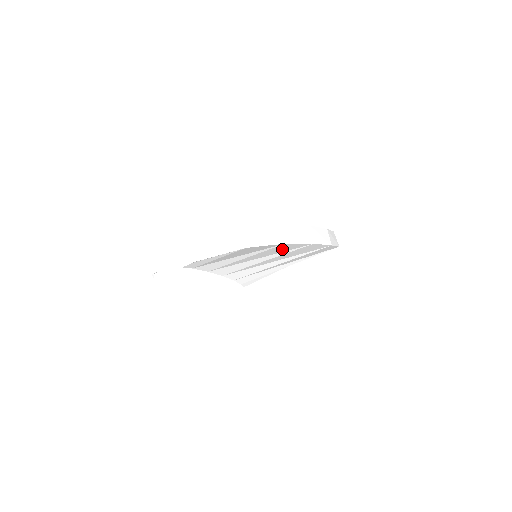
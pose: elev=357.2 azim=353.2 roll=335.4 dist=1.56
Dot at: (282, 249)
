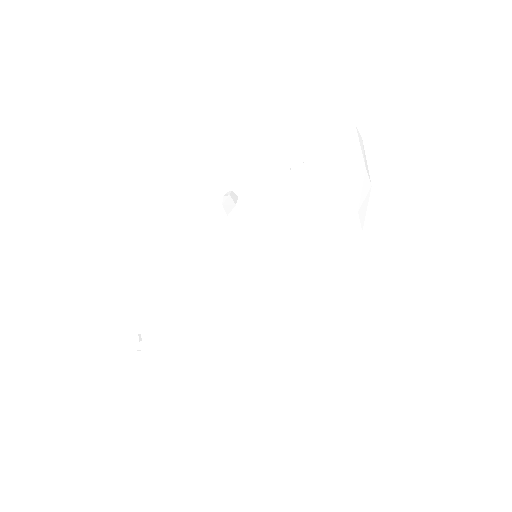
Dot at: occluded
